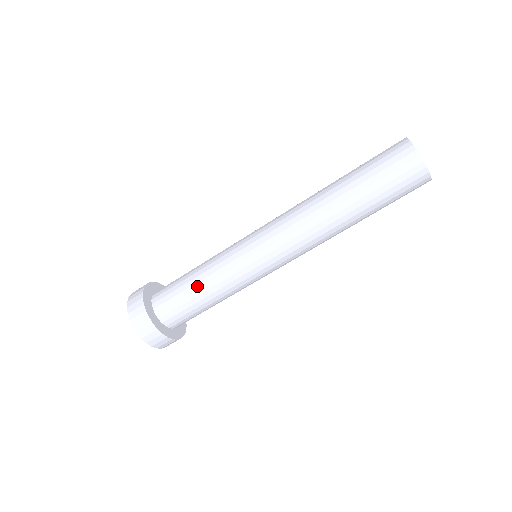
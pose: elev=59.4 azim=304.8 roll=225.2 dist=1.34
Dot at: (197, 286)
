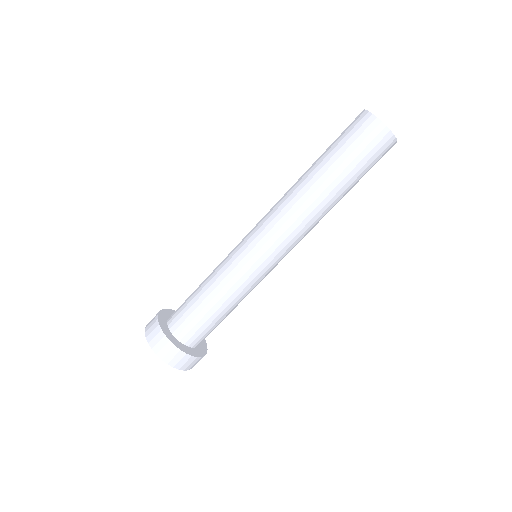
Dot at: (205, 295)
